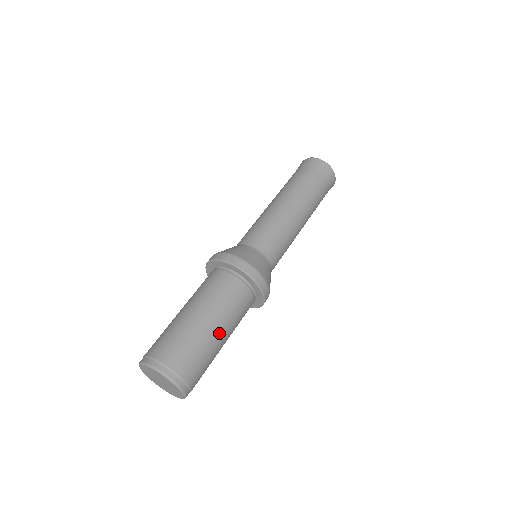
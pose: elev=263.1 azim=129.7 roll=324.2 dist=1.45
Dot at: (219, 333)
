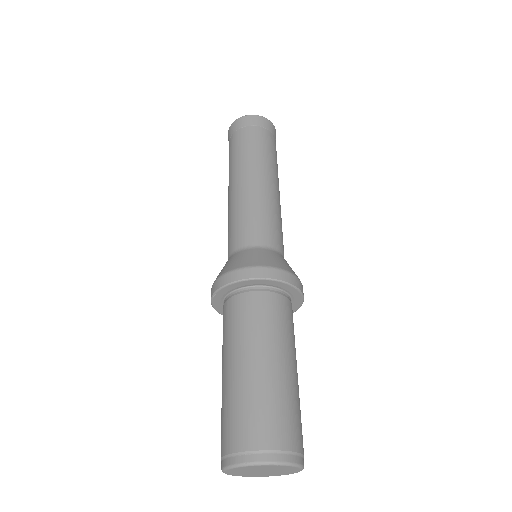
Dot at: (278, 364)
